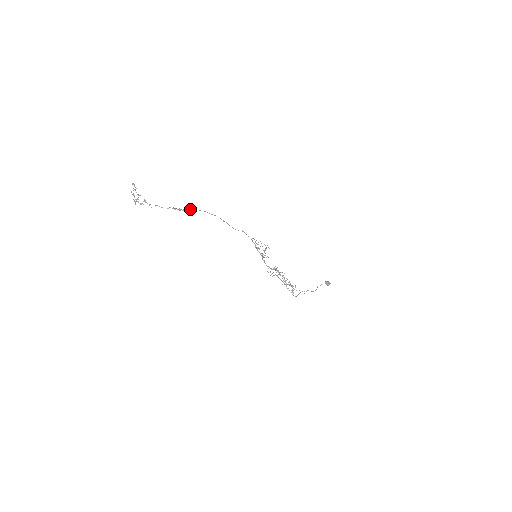
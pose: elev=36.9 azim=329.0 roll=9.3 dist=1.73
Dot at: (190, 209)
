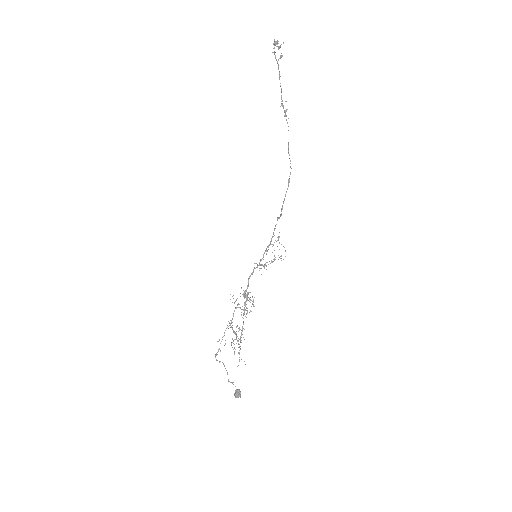
Dot at: occluded
